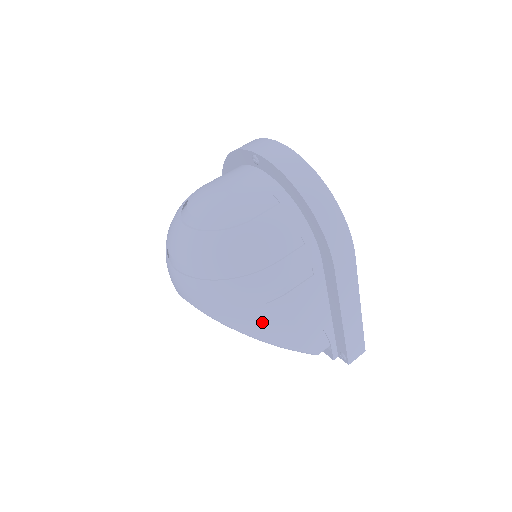
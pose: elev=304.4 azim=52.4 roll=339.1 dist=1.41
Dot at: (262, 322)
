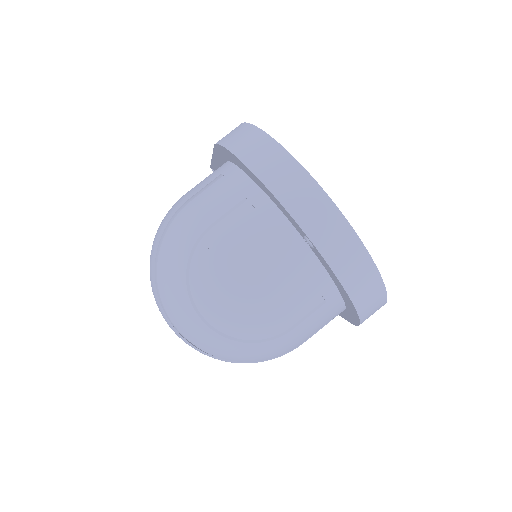
Dot at: occluded
